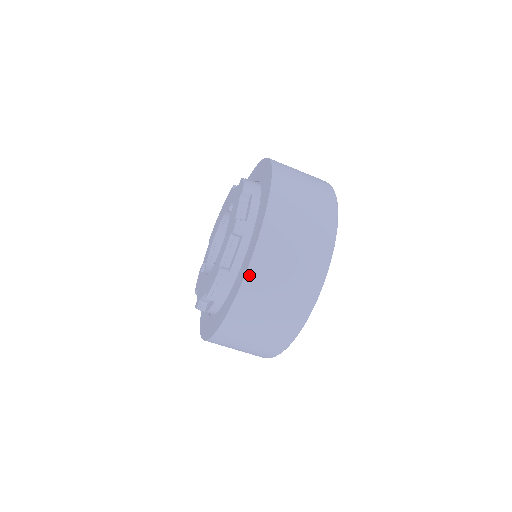
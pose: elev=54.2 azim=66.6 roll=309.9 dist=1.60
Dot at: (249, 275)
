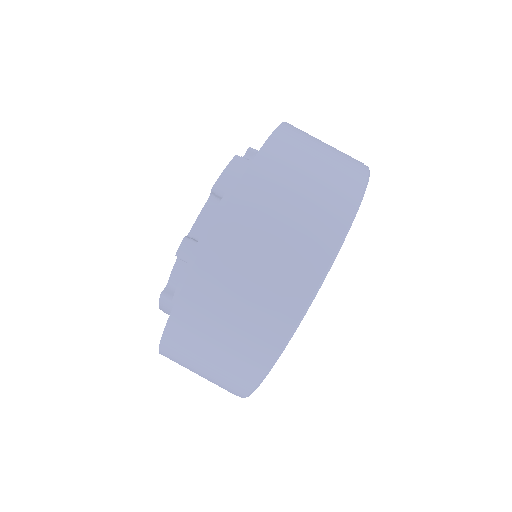
Dot at: (284, 127)
